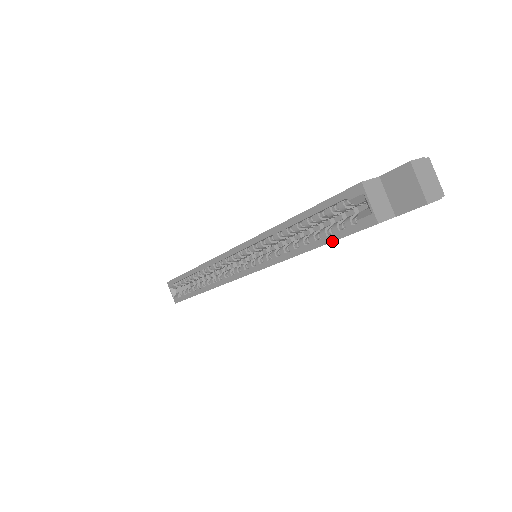
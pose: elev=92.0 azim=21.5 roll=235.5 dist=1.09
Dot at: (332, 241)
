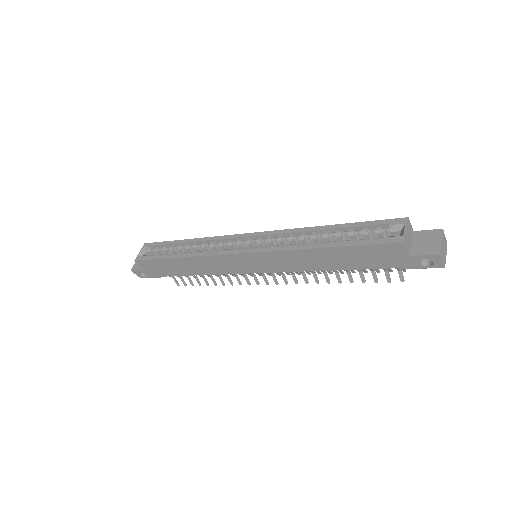
Dot at: (355, 245)
